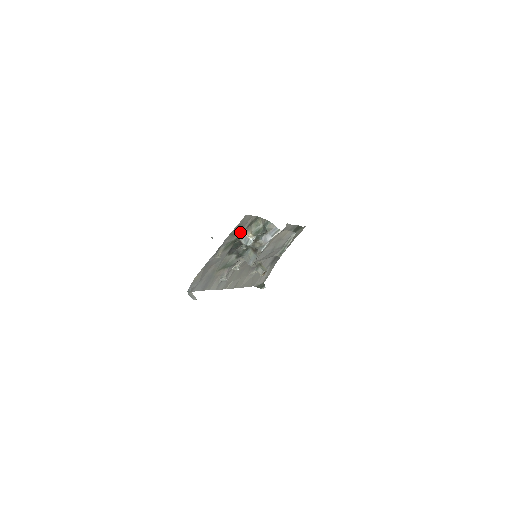
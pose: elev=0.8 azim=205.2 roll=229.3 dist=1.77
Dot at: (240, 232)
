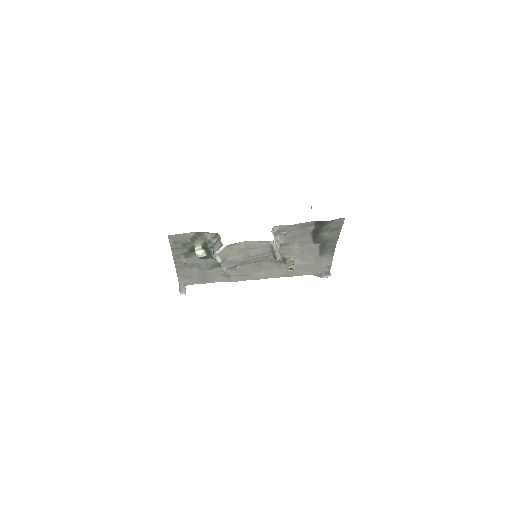
Dot at: (187, 245)
